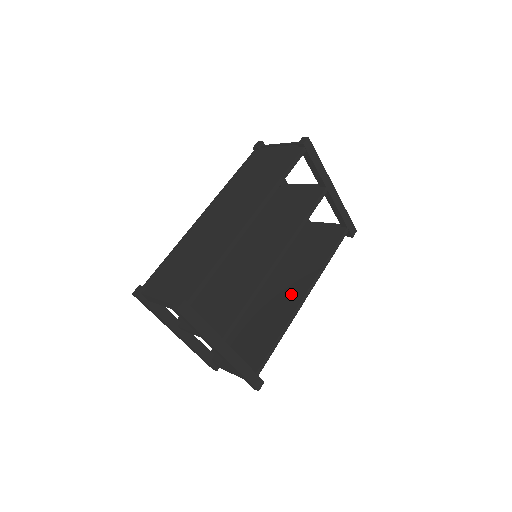
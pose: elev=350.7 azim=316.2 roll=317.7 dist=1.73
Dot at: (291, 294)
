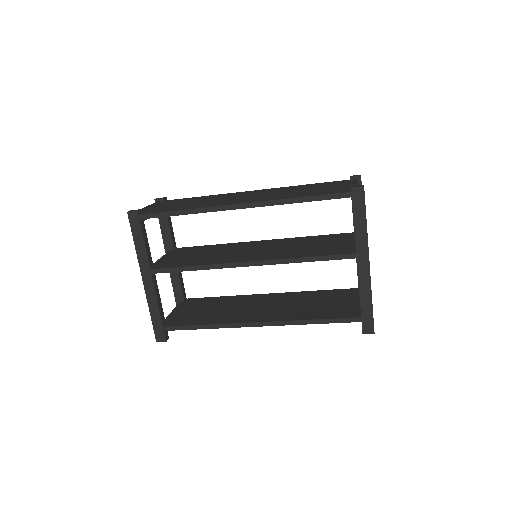
Dot at: (257, 314)
